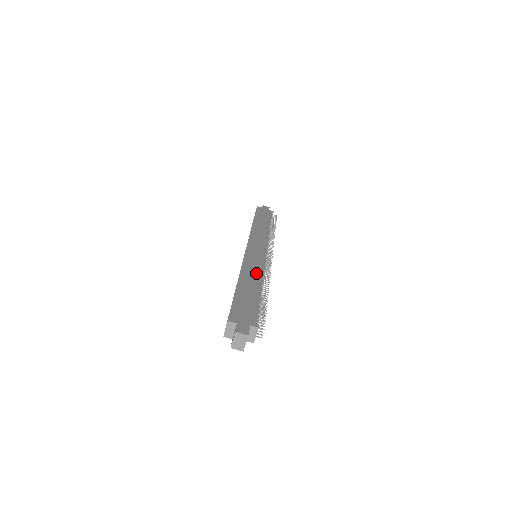
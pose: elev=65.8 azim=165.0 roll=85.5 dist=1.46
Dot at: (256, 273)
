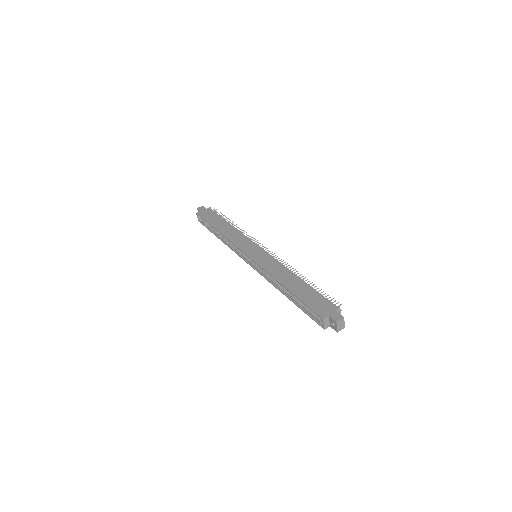
Dot at: (282, 271)
